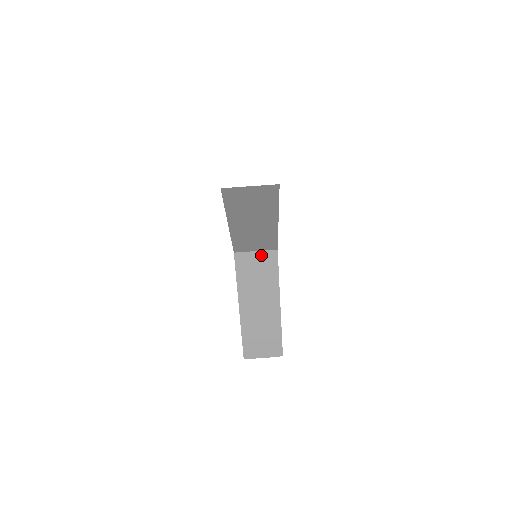
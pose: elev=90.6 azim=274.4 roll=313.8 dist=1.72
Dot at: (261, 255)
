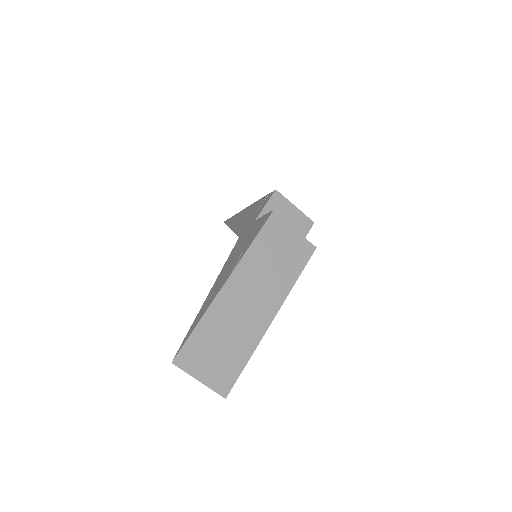
Dot at: occluded
